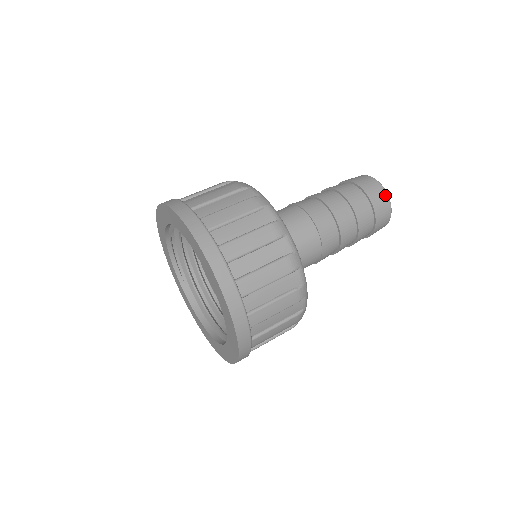
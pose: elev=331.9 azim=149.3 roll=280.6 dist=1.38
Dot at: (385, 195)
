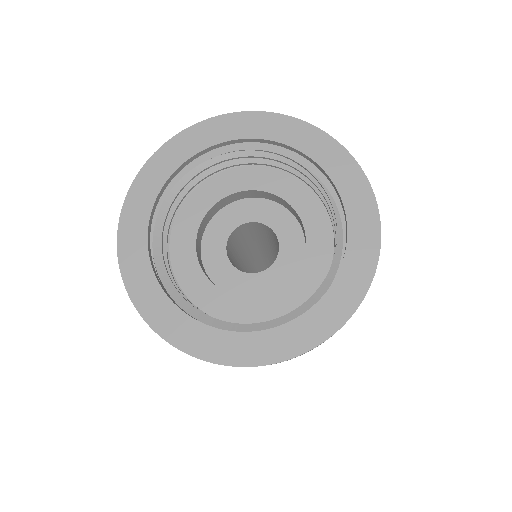
Dot at: occluded
